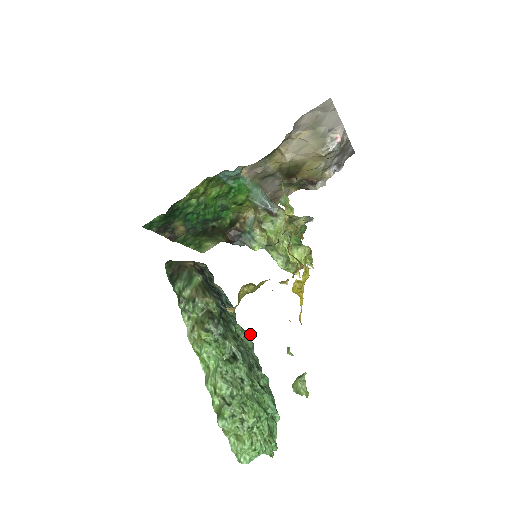
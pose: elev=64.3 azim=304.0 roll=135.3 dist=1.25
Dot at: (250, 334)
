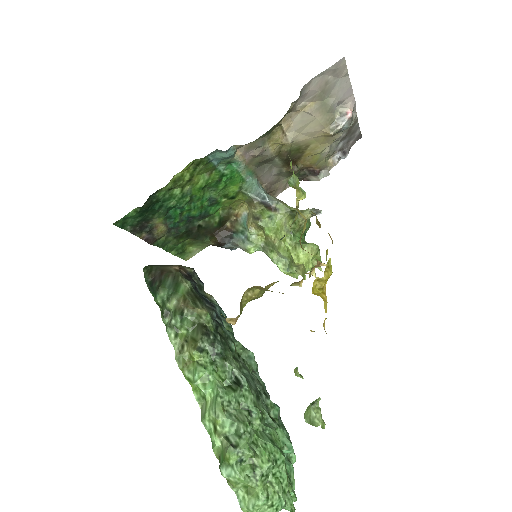
Dot at: (253, 353)
